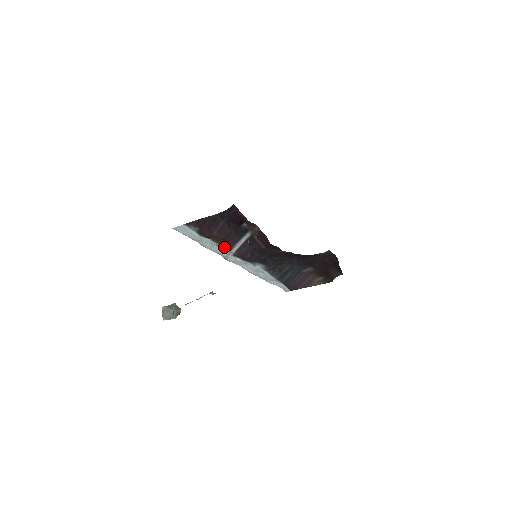
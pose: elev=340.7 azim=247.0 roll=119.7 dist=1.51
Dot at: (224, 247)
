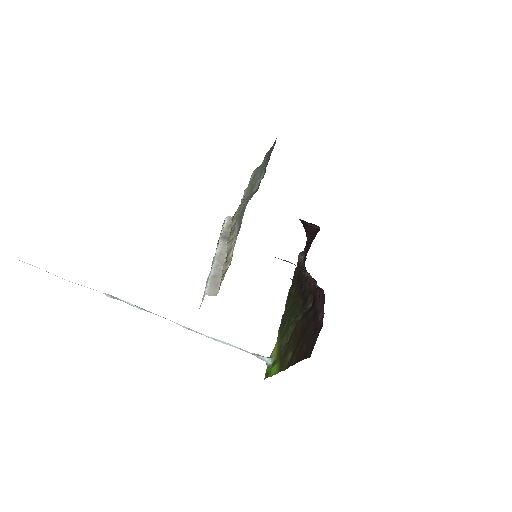
Dot at: occluded
